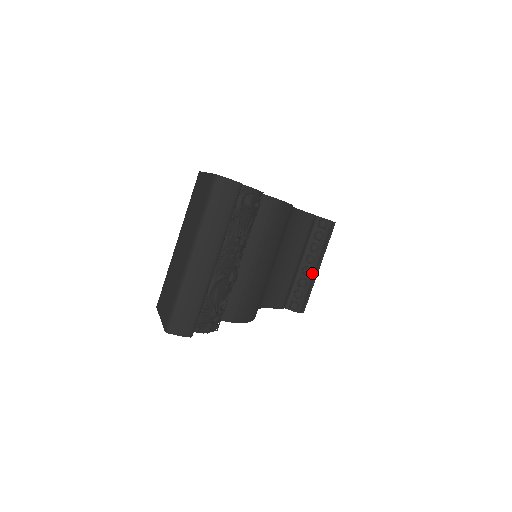
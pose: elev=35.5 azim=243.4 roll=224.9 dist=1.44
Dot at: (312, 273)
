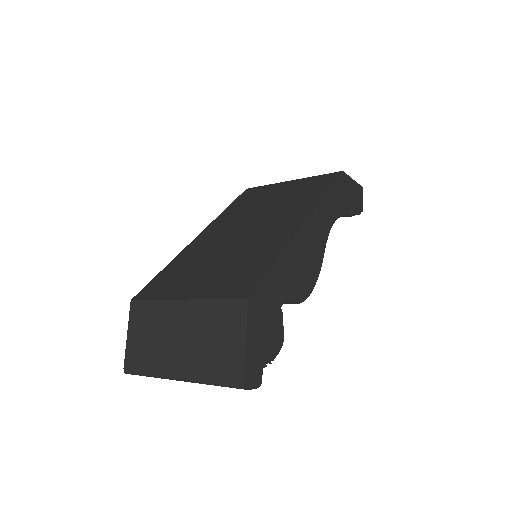
Dot at: occluded
